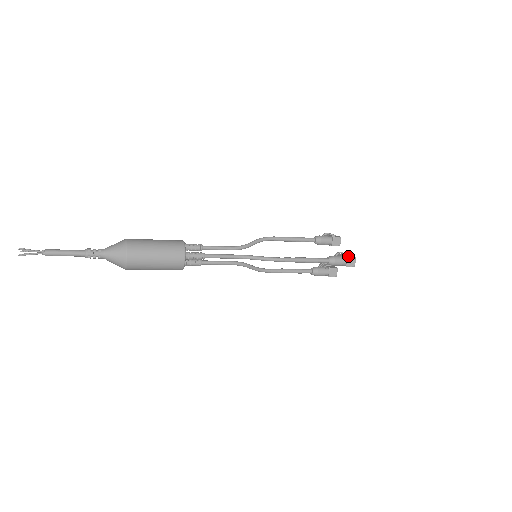
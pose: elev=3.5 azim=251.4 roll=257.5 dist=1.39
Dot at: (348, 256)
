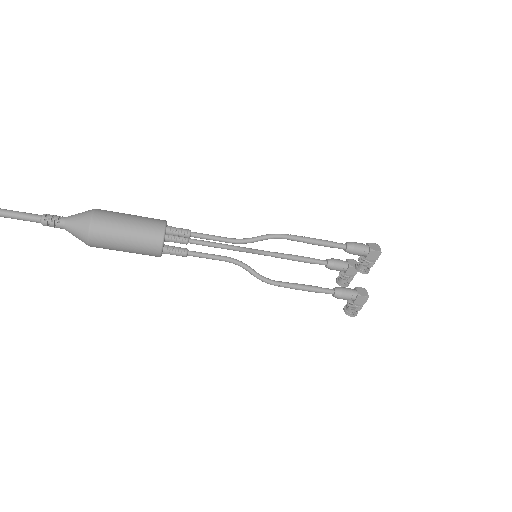
Dot at: (368, 243)
